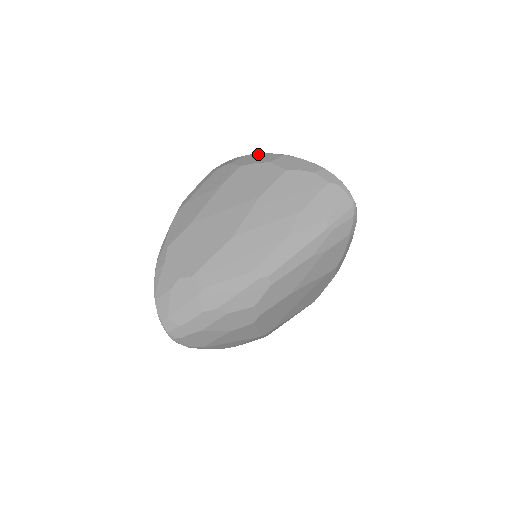
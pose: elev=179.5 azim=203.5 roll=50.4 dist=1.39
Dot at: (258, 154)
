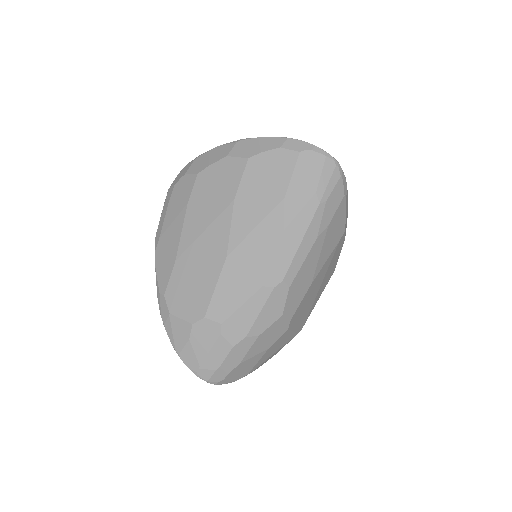
Dot at: (209, 151)
